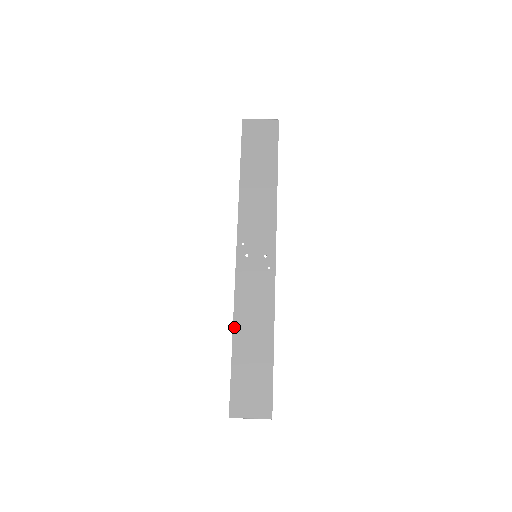
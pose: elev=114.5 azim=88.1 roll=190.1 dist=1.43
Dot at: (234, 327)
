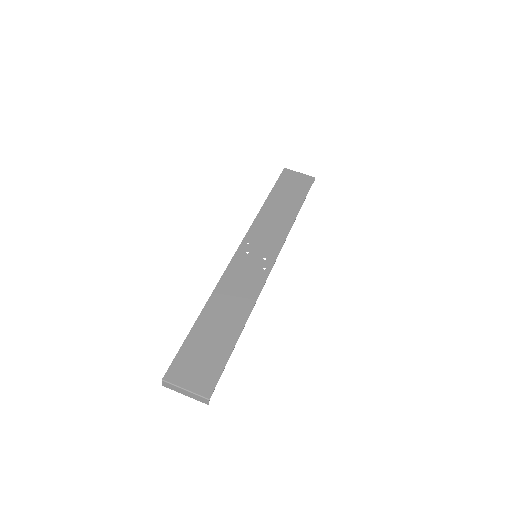
Dot at: (208, 302)
